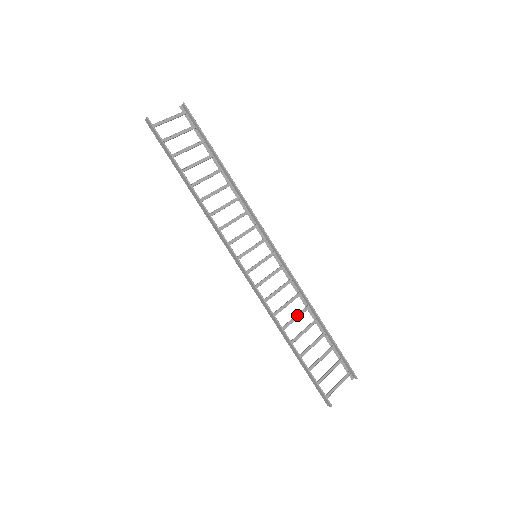
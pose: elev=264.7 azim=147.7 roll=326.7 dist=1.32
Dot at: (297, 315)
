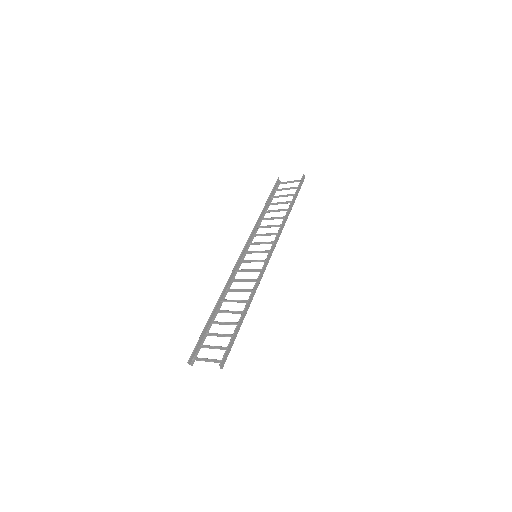
Dot at: (240, 301)
